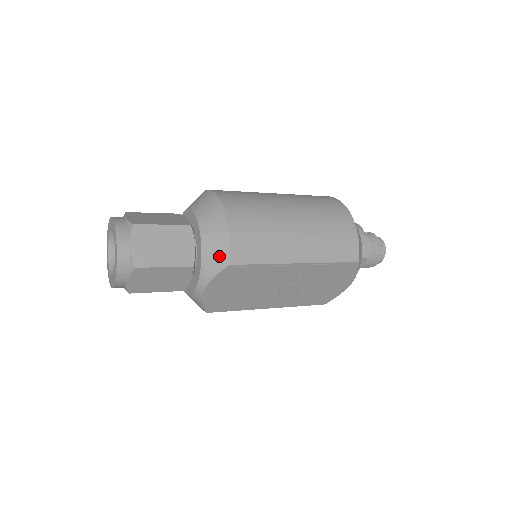
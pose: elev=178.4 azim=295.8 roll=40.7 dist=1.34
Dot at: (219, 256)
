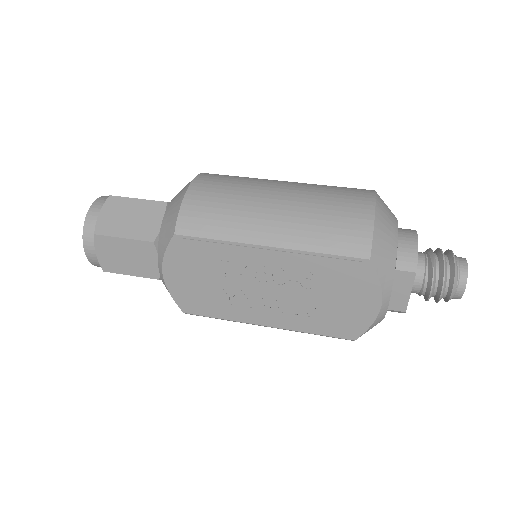
Dot at: (170, 226)
